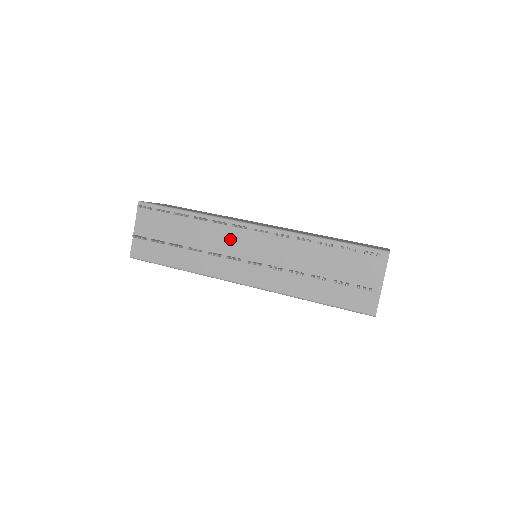
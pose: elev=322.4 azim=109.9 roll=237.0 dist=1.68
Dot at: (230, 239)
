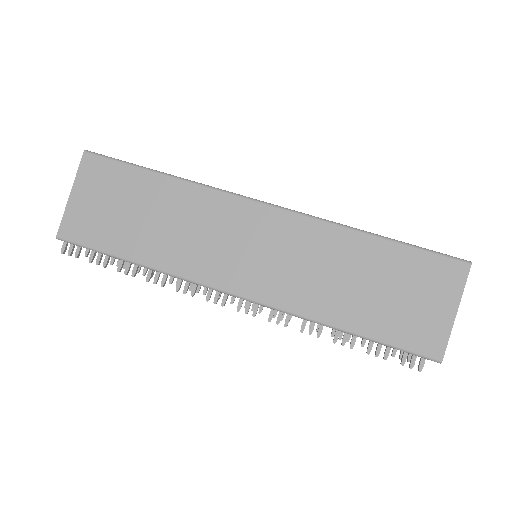
Dot at: occluded
